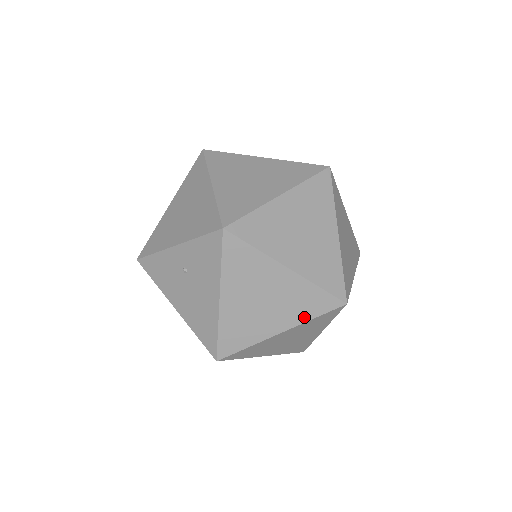
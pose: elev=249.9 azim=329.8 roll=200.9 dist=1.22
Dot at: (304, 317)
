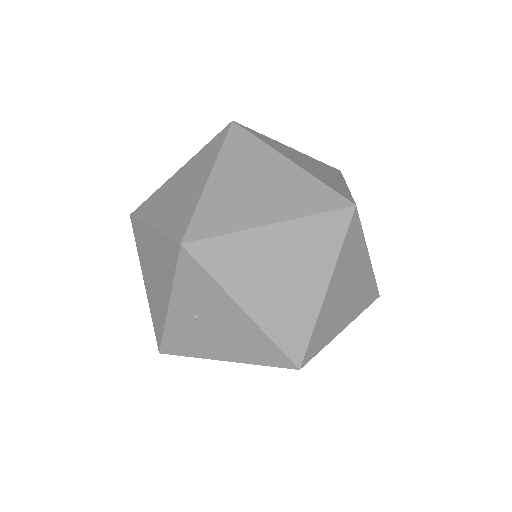
Dot at: (332, 254)
